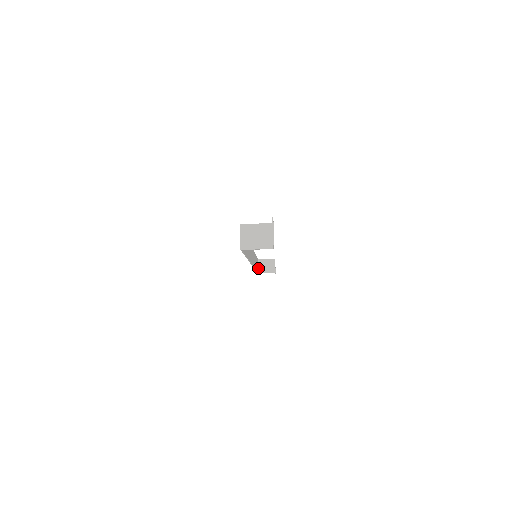
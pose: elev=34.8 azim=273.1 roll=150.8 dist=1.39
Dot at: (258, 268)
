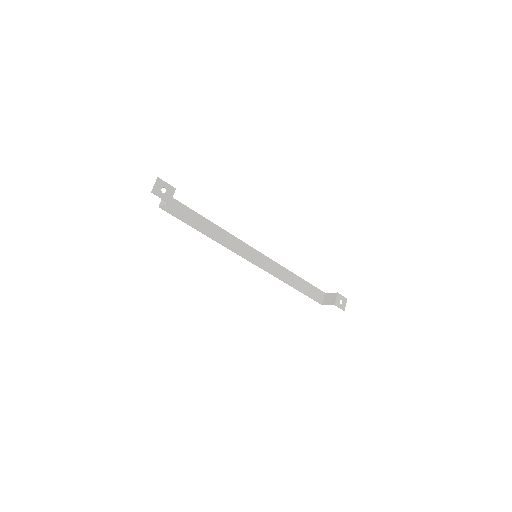
Dot at: (323, 300)
